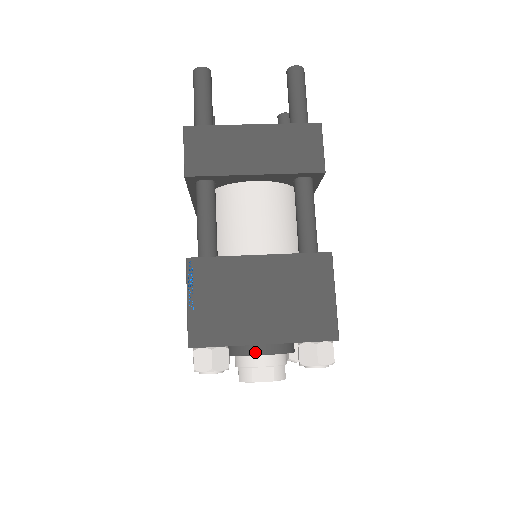
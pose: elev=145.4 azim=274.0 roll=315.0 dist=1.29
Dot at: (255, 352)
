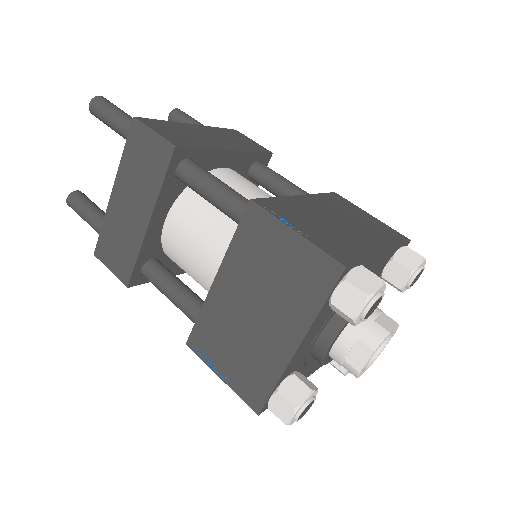
Dot at: occluded
